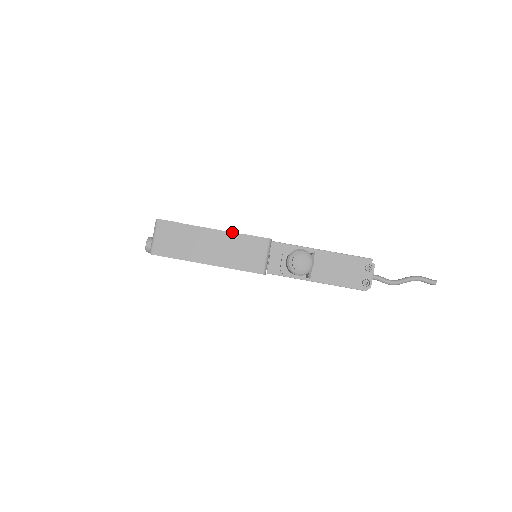
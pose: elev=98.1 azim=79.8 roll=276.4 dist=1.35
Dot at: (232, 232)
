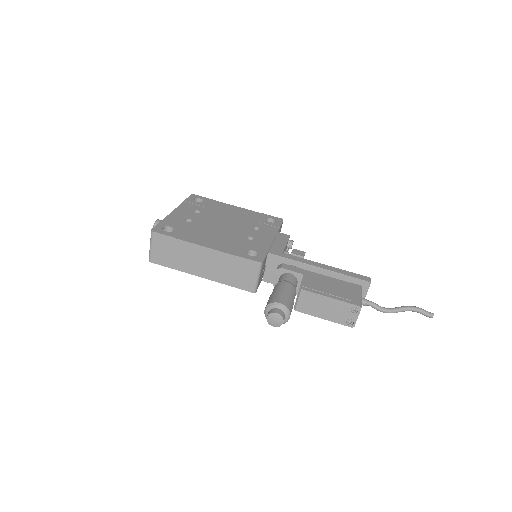
Dot at: (223, 252)
